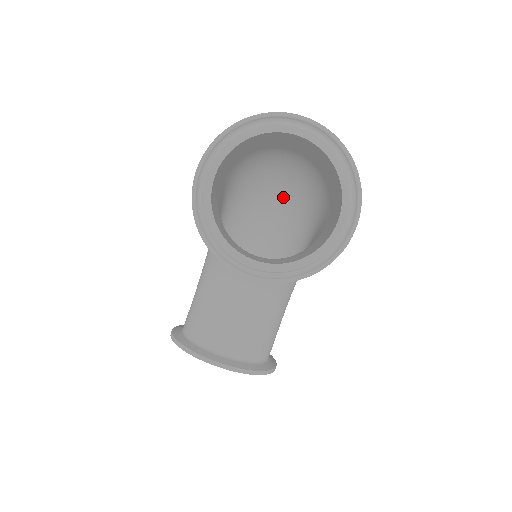
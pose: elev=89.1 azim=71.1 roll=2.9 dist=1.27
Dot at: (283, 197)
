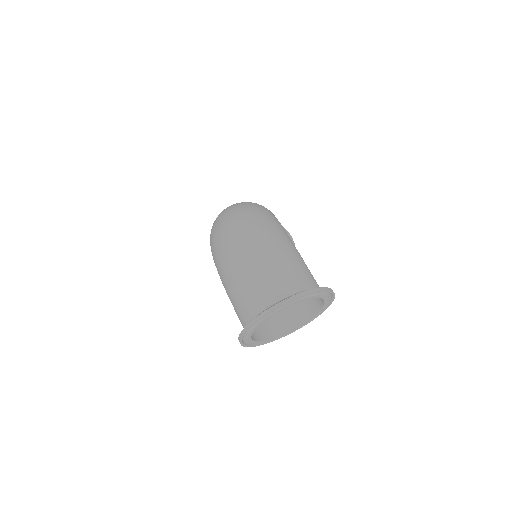
Dot at: occluded
